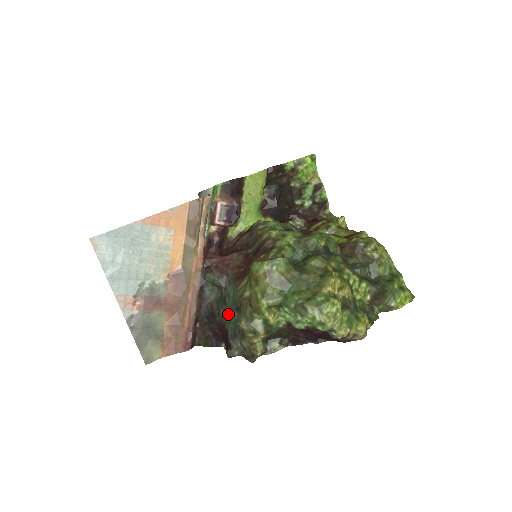
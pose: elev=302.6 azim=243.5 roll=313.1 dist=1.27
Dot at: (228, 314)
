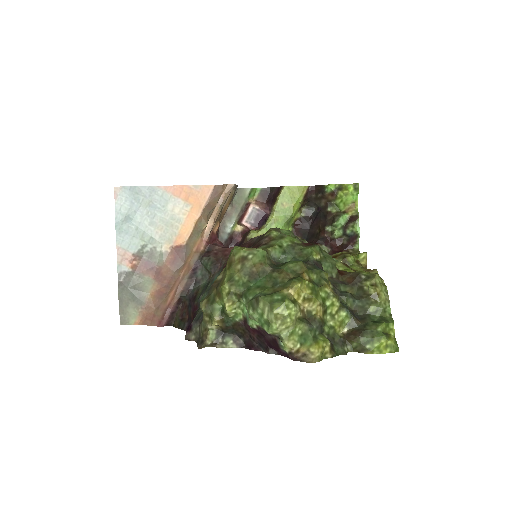
Dot at: (202, 297)
